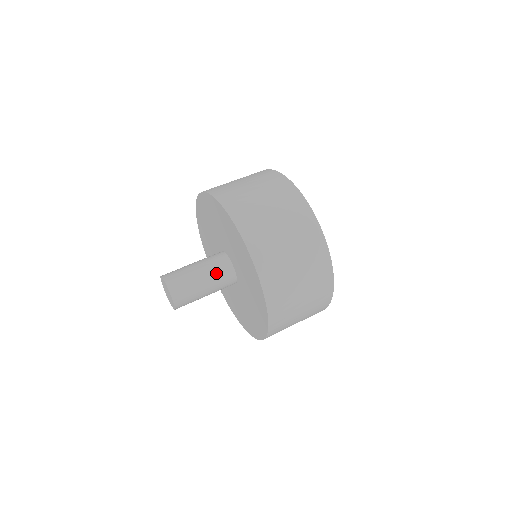
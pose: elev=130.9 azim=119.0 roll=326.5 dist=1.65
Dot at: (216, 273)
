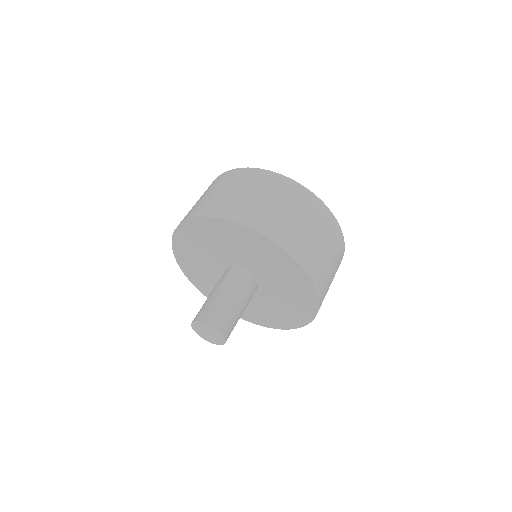
Dot at: (239, 286)
